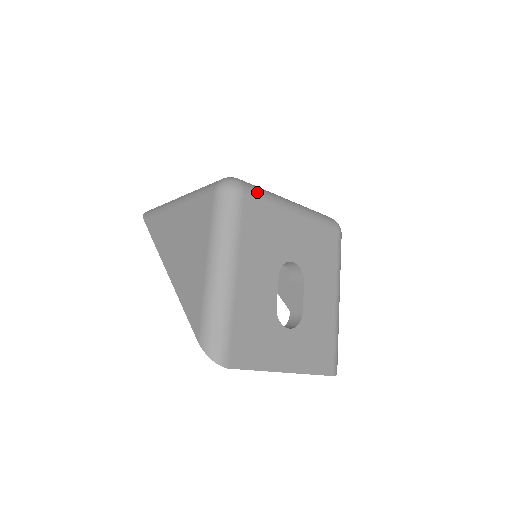
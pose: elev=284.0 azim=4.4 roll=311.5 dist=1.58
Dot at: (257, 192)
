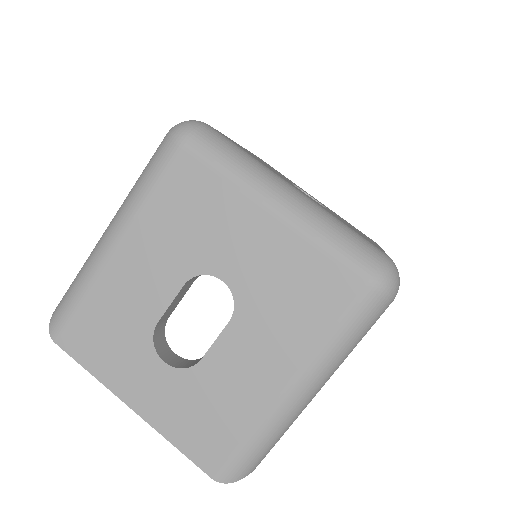
Dot at: (210, 153)
